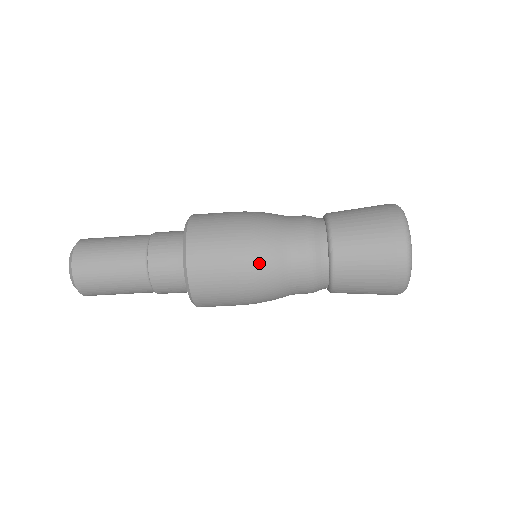
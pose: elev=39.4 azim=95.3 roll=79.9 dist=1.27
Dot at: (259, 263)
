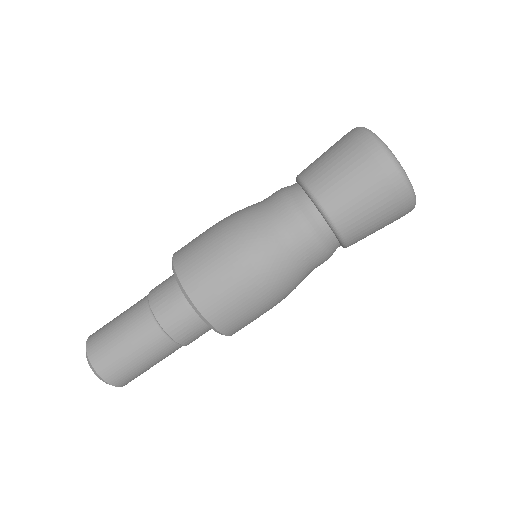
Dot at: (255, 255)
